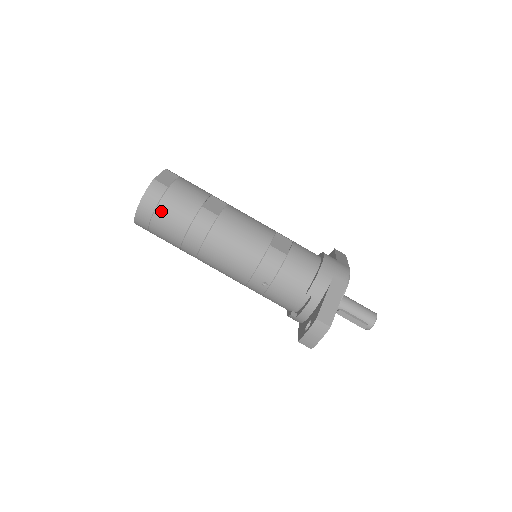
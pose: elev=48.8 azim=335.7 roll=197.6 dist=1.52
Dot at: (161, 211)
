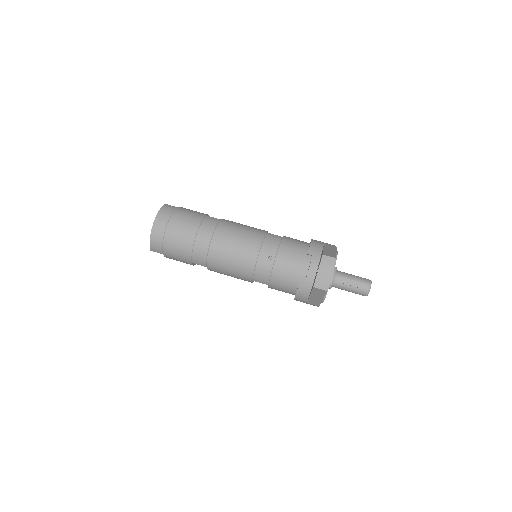
Dot at: (174, 220)
